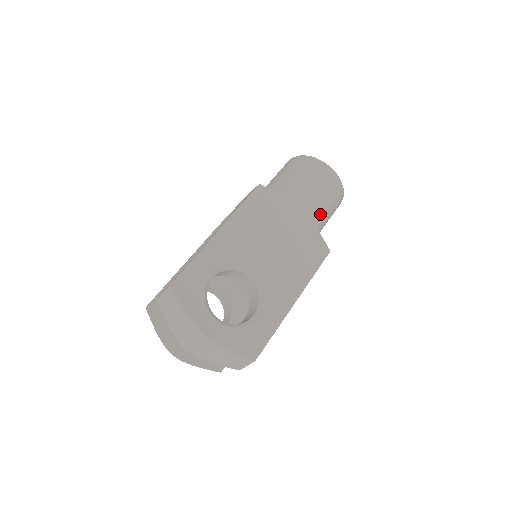
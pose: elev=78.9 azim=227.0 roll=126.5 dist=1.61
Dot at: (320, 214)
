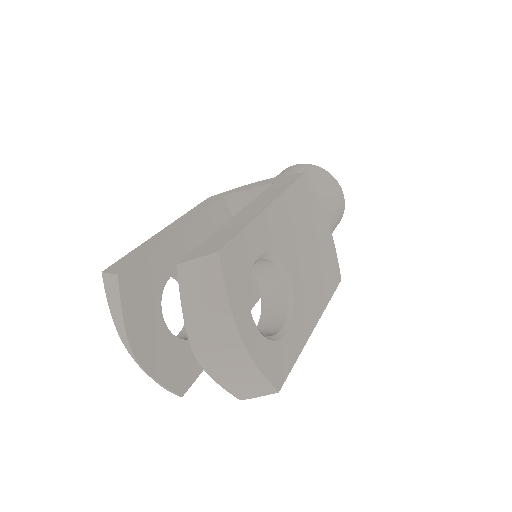
Dot at: occluded
